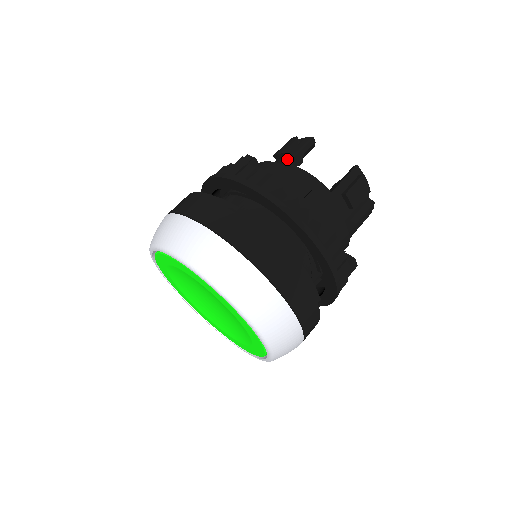
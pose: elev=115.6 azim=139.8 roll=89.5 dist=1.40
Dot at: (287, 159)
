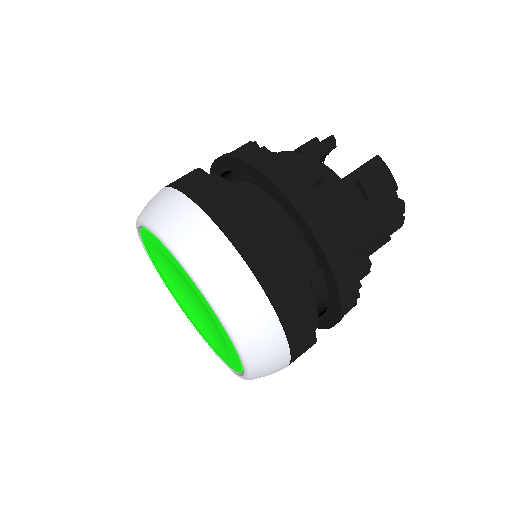
Dot at: occluded
